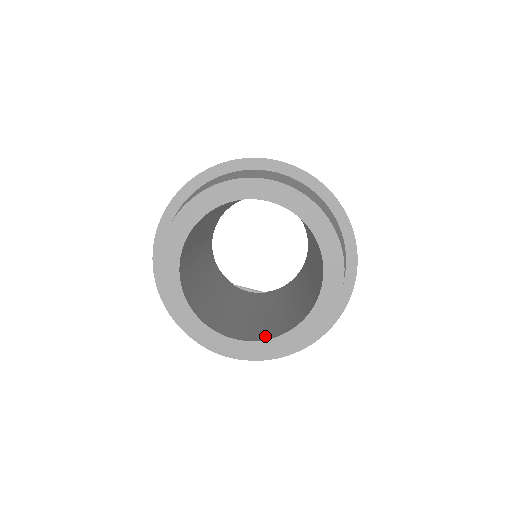
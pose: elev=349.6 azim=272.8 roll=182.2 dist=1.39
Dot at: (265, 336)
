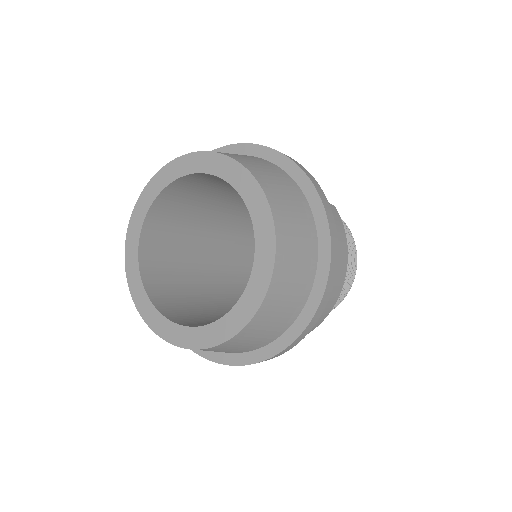
Dot at: (181, 321)
